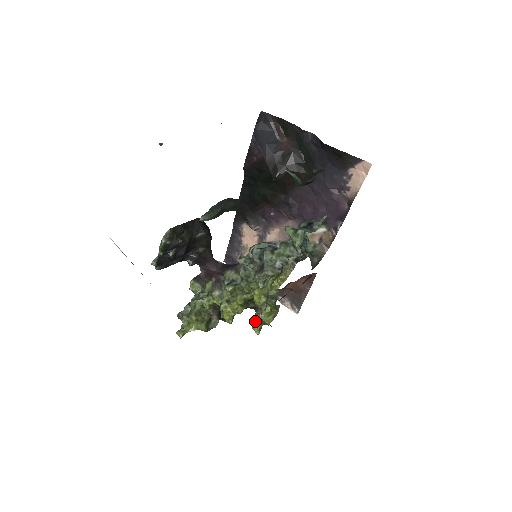
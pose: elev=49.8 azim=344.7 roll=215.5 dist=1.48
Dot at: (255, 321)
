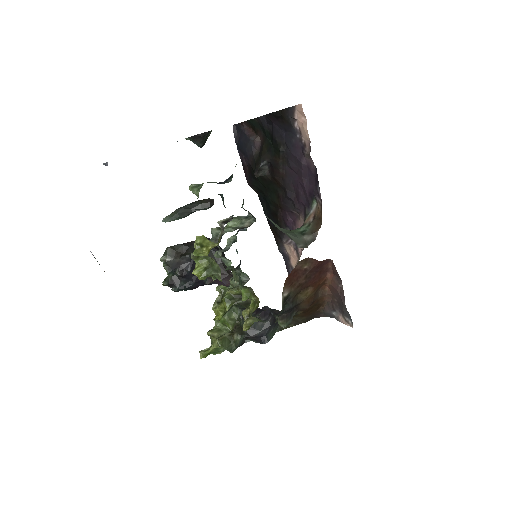
Dot at: (243, 317)
